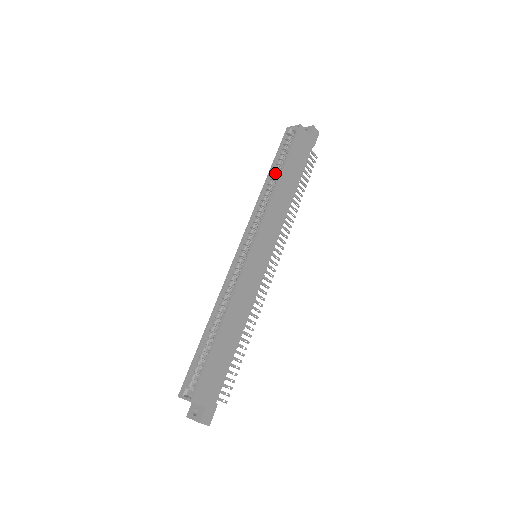
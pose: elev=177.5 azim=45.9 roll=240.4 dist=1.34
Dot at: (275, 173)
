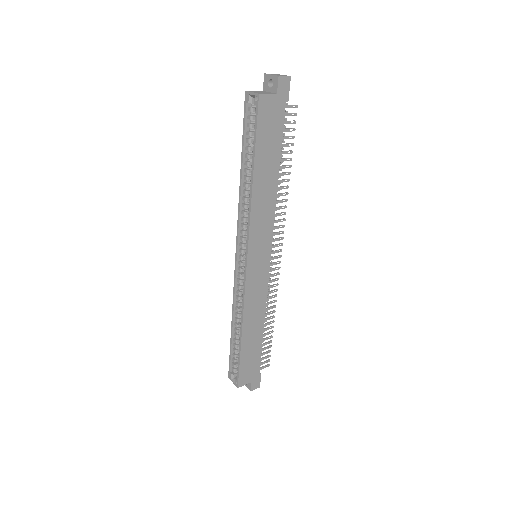
Dot at: (248, 165)
